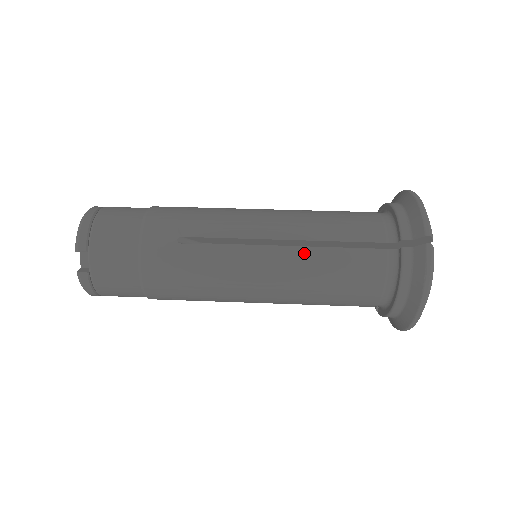
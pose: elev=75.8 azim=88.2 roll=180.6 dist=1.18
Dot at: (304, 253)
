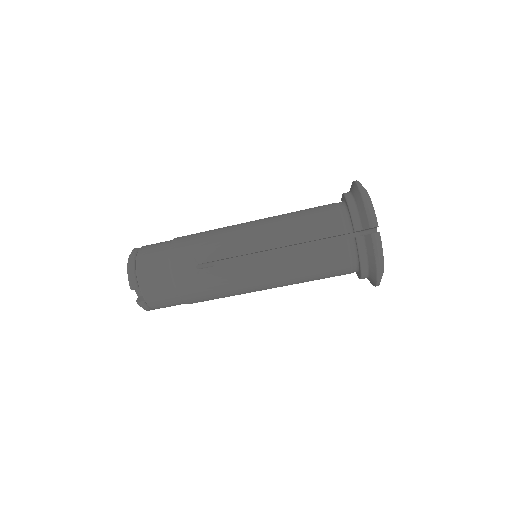
Dot at: (287, 256)
